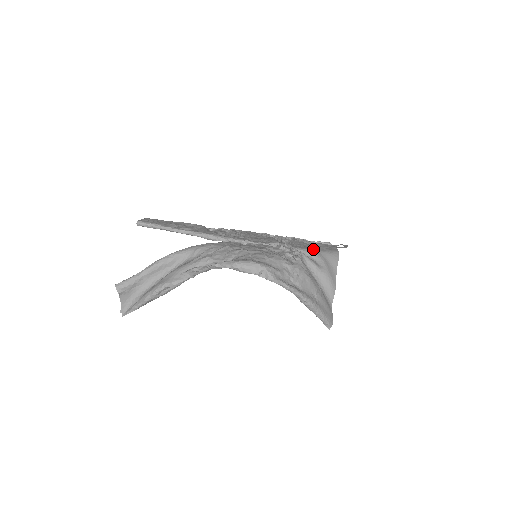
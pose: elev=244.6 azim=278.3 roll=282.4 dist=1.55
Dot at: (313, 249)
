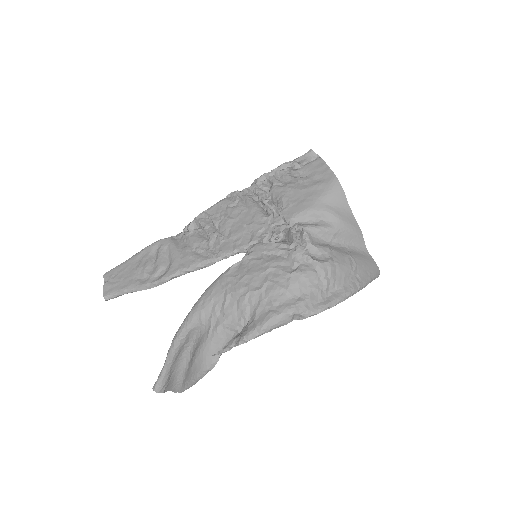
Dot at: (310, 203)
